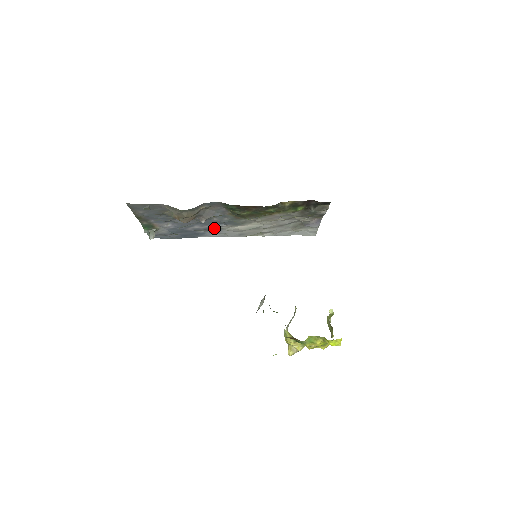
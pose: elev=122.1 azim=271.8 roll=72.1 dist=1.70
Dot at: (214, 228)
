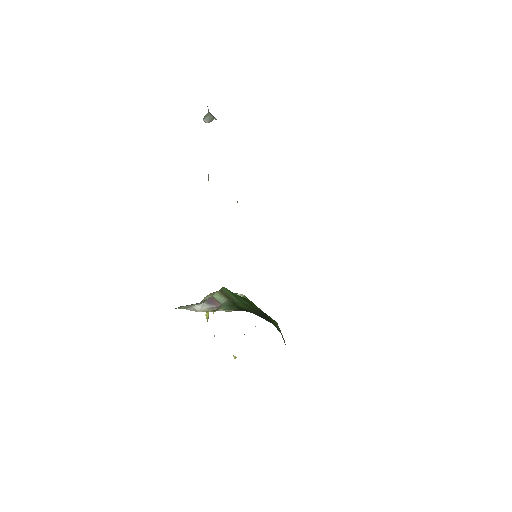
Dot at: occluded
